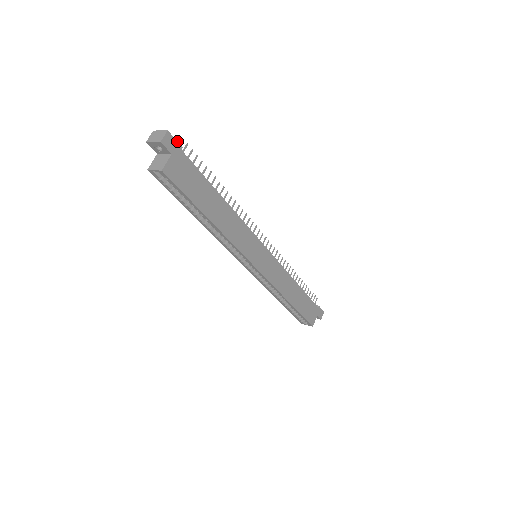
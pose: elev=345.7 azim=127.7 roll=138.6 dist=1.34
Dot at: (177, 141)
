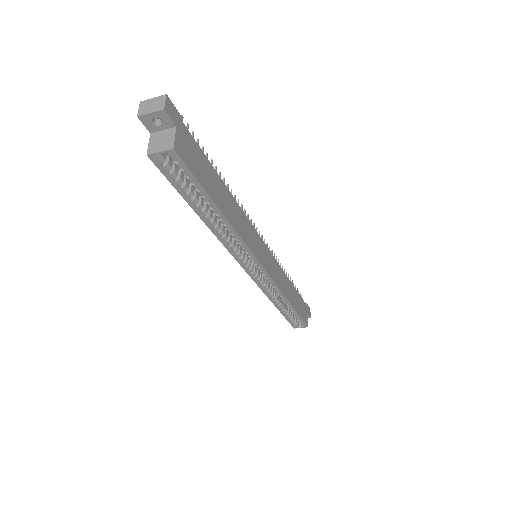
Dot at: (177, 110)
